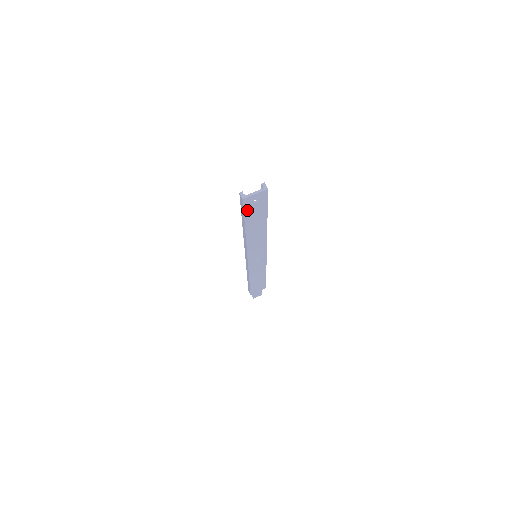
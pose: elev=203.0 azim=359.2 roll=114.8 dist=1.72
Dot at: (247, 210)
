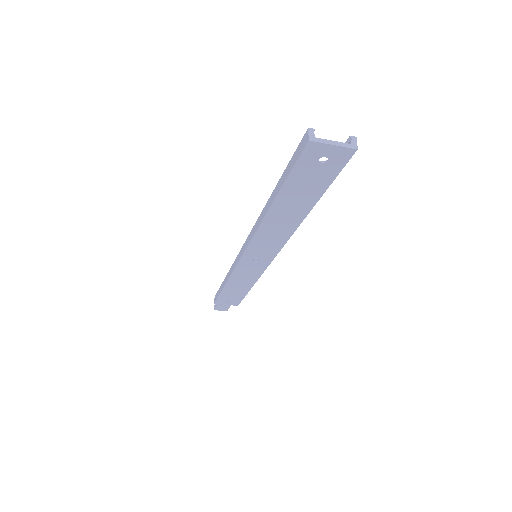
Dot at: (299, 168)
